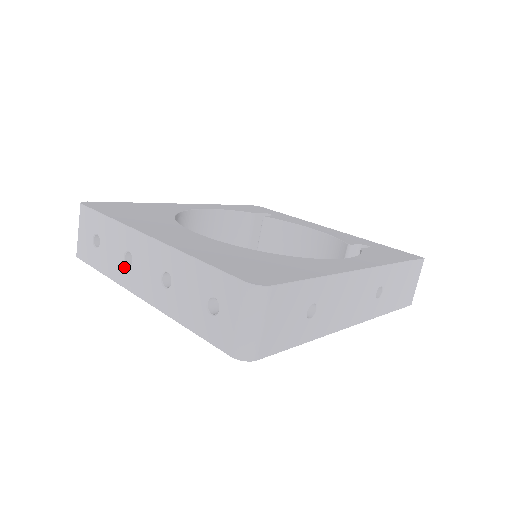
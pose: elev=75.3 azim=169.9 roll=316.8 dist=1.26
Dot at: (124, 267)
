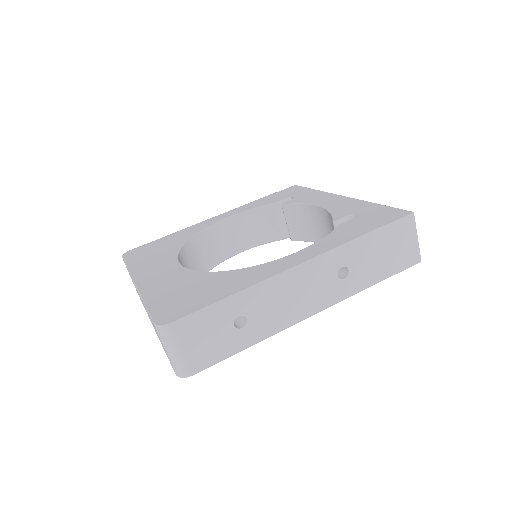
Dot at: occluded
